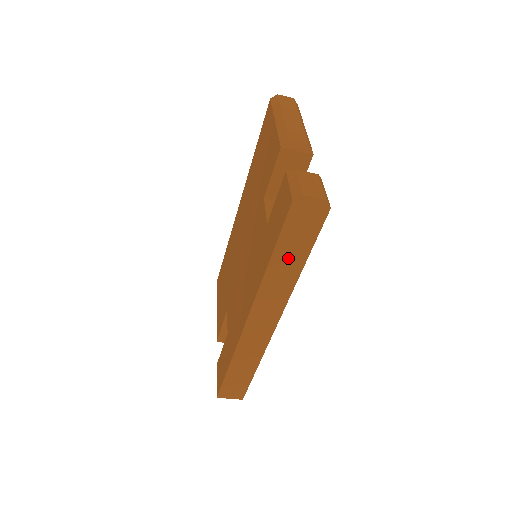
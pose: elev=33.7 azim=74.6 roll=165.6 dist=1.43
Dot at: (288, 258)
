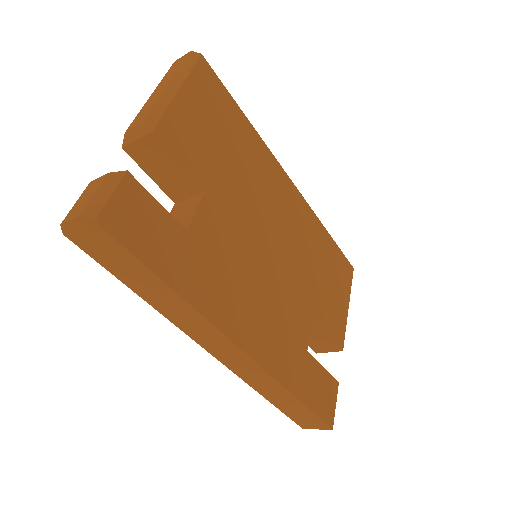
Dot at: (147, 286)
